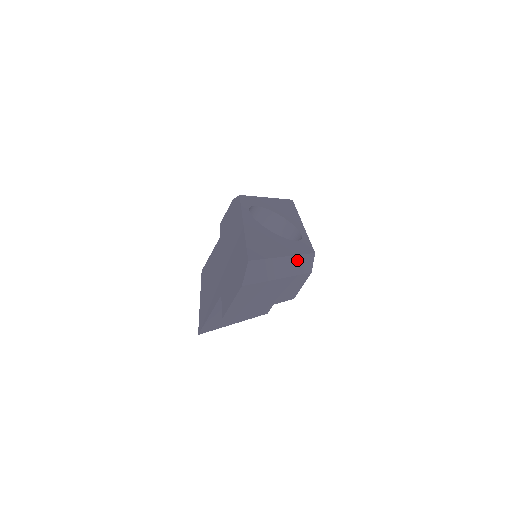
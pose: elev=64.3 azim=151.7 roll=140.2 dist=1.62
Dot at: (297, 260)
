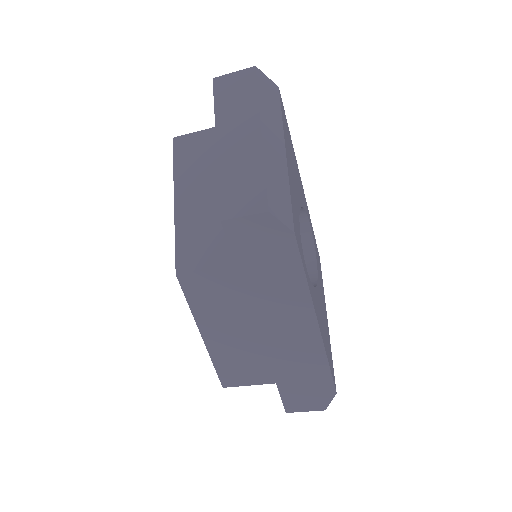
Dot at: occluded
